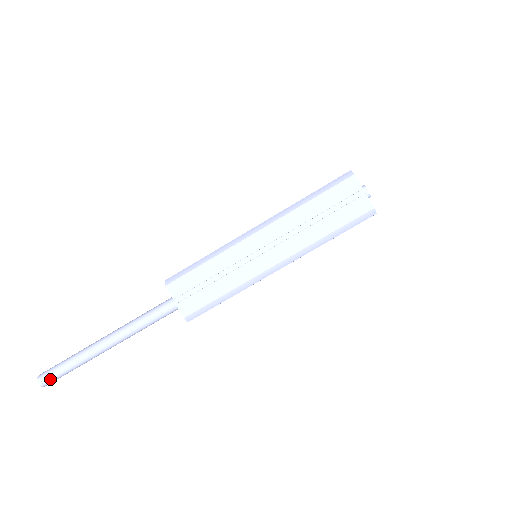
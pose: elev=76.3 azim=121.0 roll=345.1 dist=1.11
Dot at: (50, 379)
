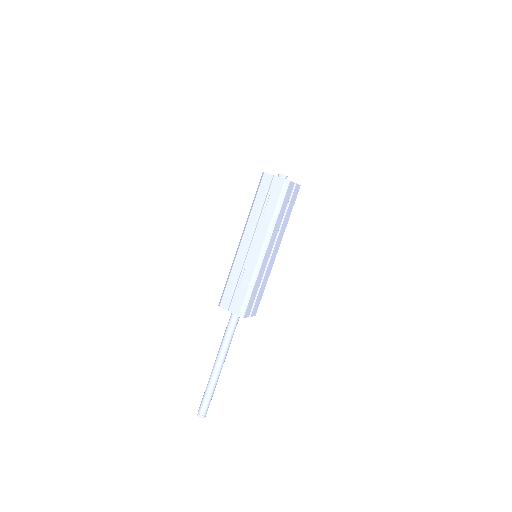
Dot at: (203, 410)
